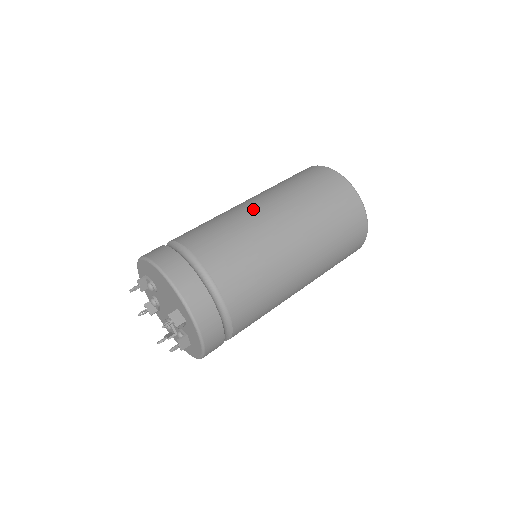
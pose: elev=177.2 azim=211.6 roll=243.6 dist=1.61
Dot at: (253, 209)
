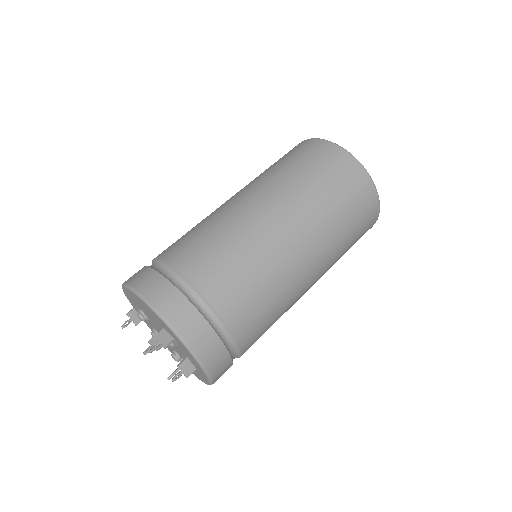
Dot at: (230, 203)
